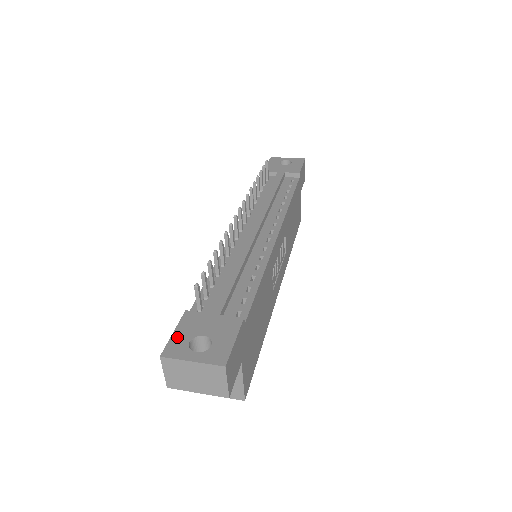
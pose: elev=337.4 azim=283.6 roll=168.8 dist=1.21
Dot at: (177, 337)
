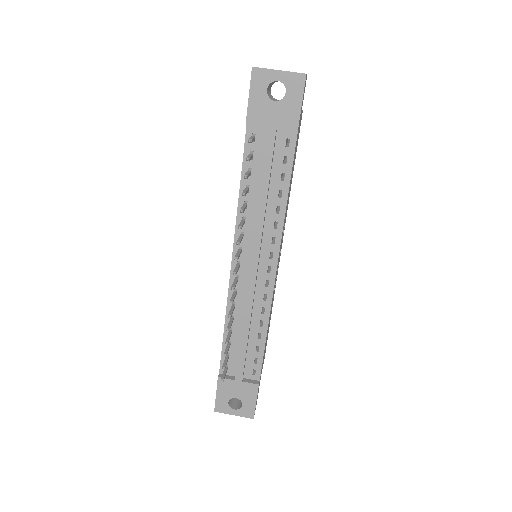
Dot at: (220, 399)
